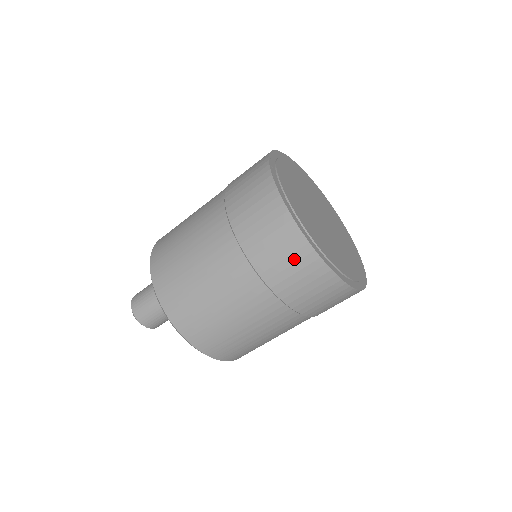
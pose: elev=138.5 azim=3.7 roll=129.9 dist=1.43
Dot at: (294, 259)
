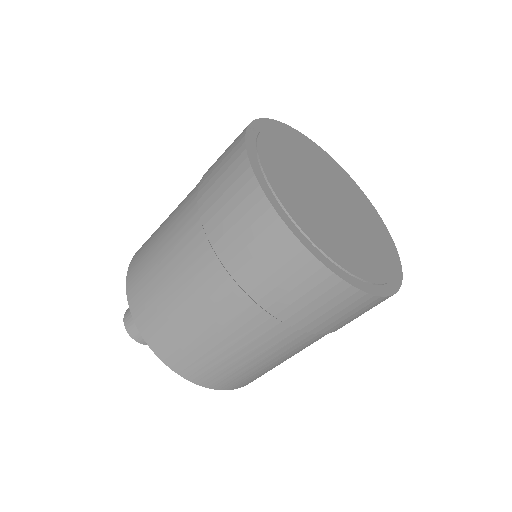
Dot at: (263, 242)
